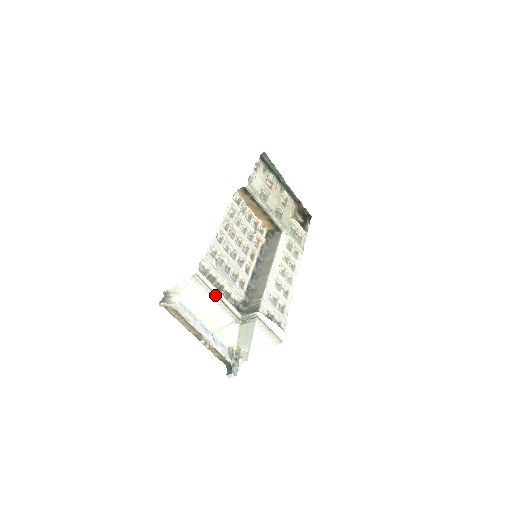
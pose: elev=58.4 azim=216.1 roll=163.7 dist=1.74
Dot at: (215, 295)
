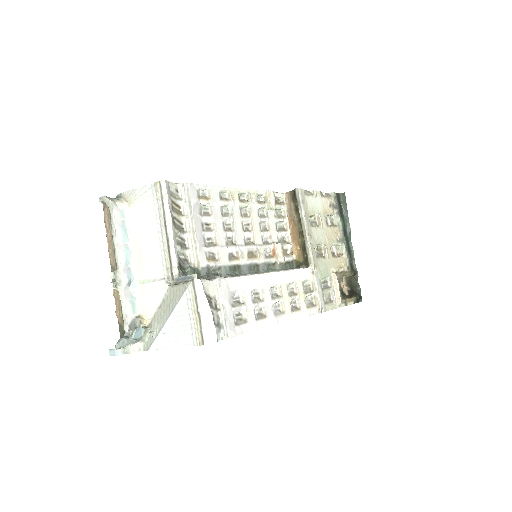
Dot at: (164, 224)
